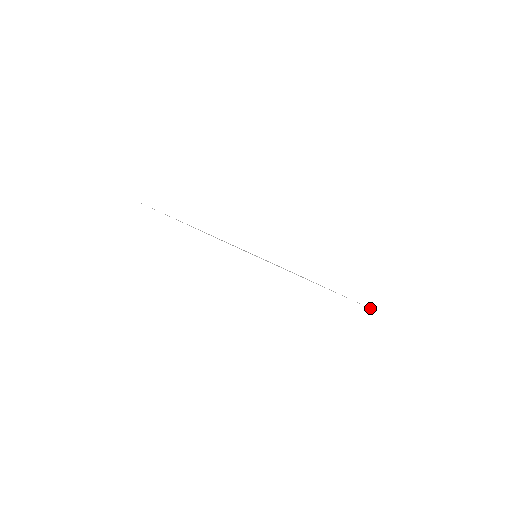
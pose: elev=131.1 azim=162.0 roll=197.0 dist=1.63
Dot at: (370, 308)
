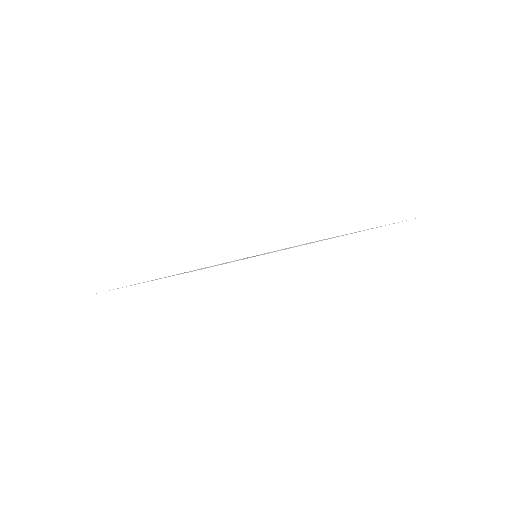
Dot at: occluded
